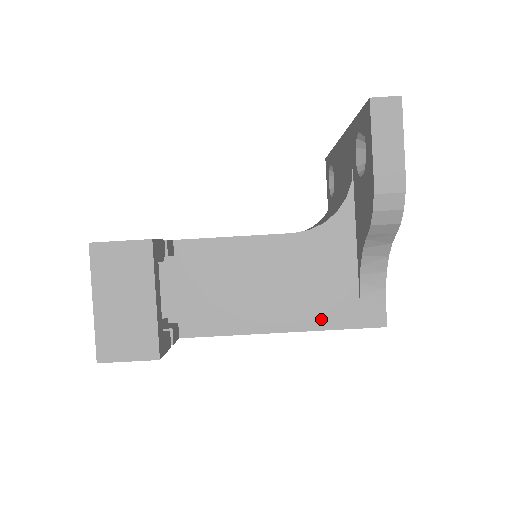
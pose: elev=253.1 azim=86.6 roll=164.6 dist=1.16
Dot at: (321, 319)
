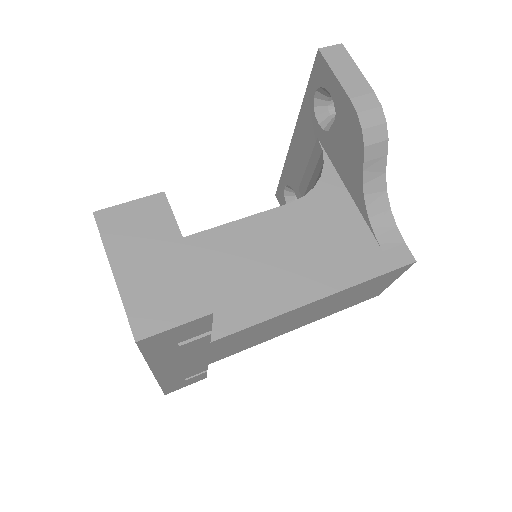
Dot at: (352, 273)
